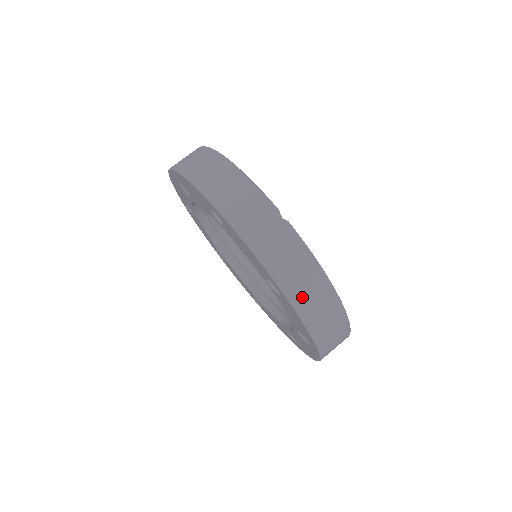
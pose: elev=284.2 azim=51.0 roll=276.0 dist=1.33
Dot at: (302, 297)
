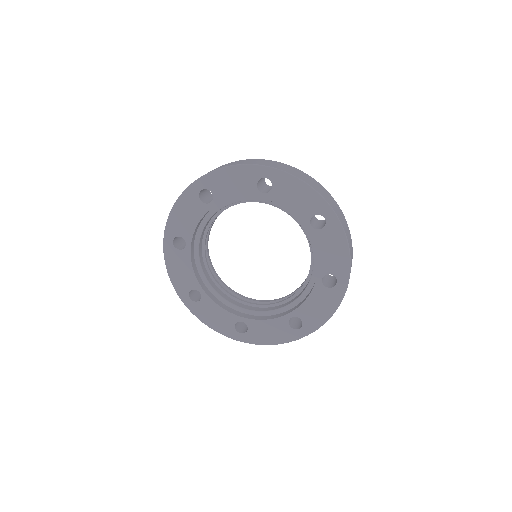
Dot at: (280, 167)
